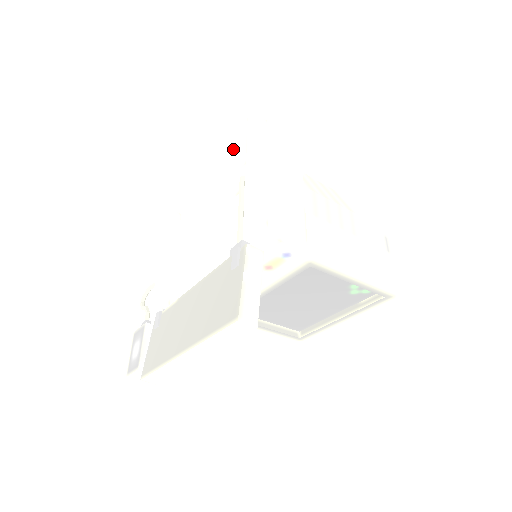
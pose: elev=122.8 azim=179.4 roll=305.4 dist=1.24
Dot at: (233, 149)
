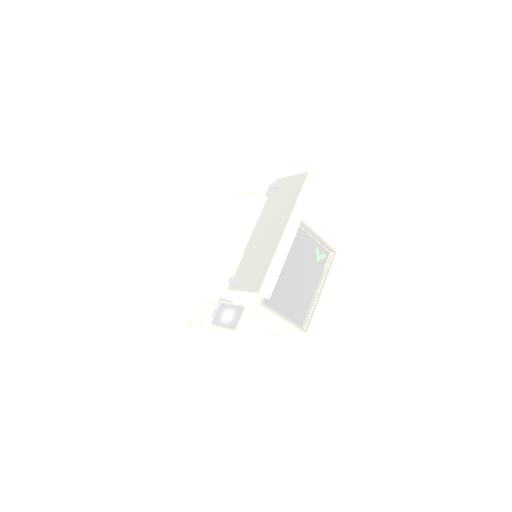
Dot at: (215, 197)
